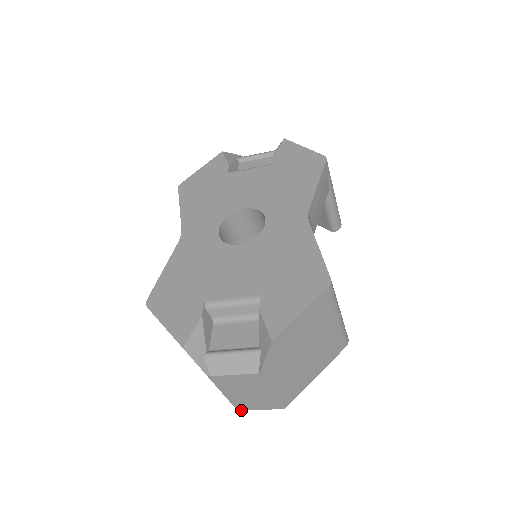
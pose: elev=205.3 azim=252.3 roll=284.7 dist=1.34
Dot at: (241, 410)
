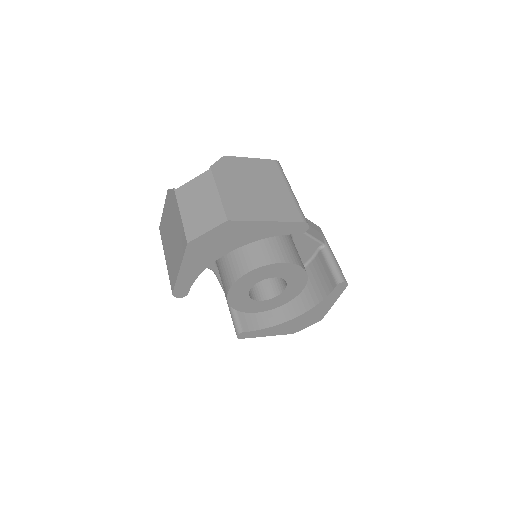
Dot at: (191, 241)
